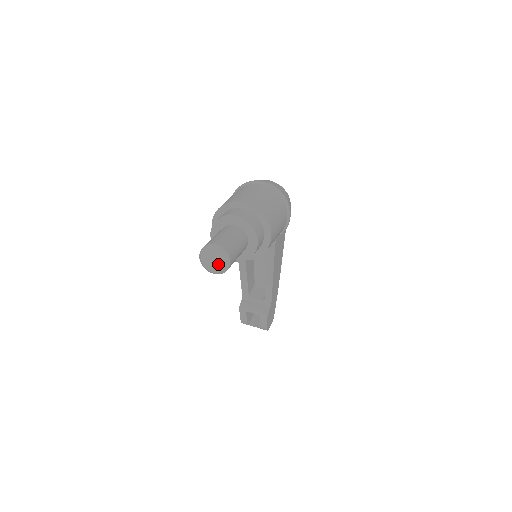
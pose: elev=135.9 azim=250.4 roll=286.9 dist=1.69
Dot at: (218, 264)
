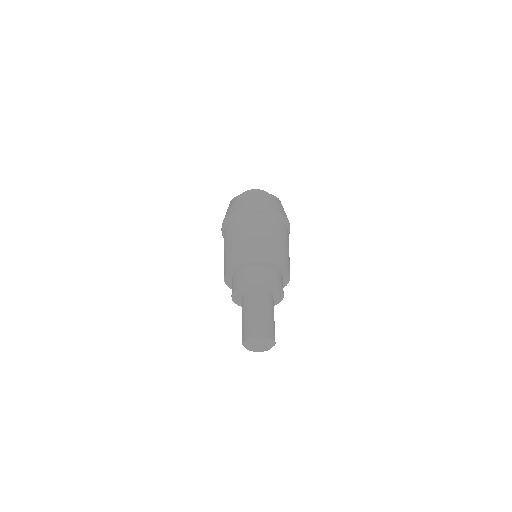
Dot at: (264, 348)
